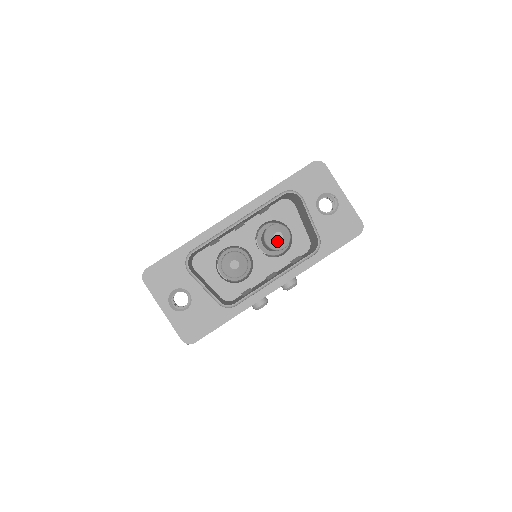
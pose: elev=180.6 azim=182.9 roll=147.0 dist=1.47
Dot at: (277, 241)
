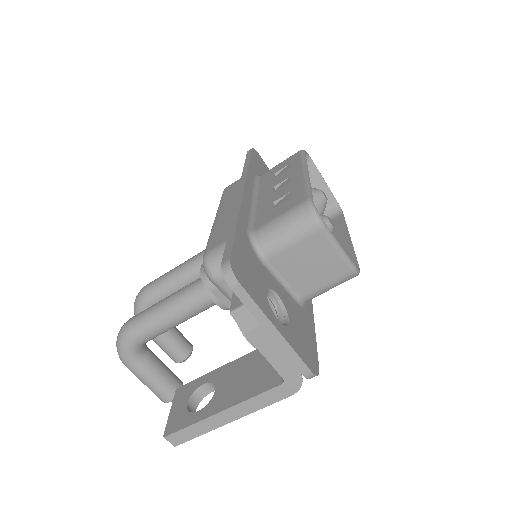
Dot at: occluded
